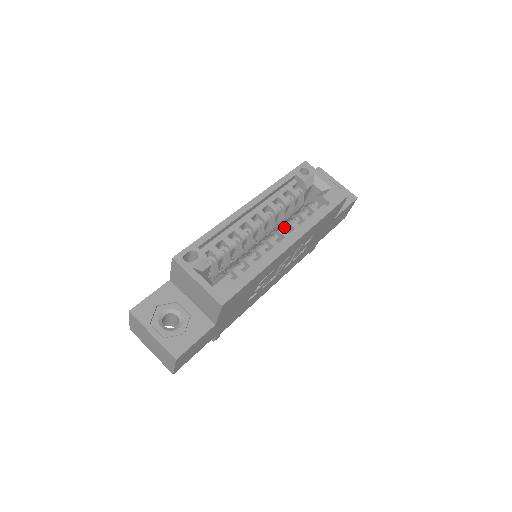
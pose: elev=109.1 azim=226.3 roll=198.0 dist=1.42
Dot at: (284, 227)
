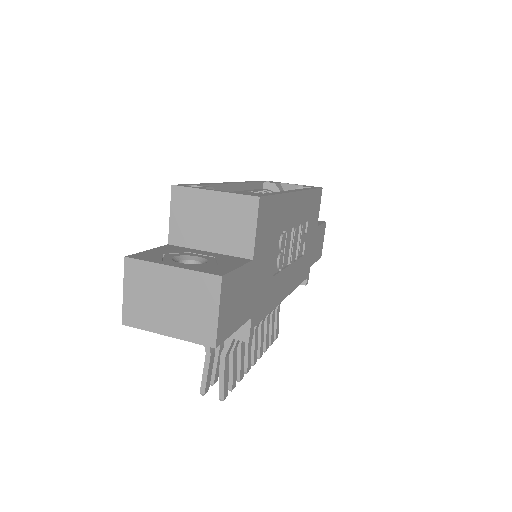
Dot at: occluded
